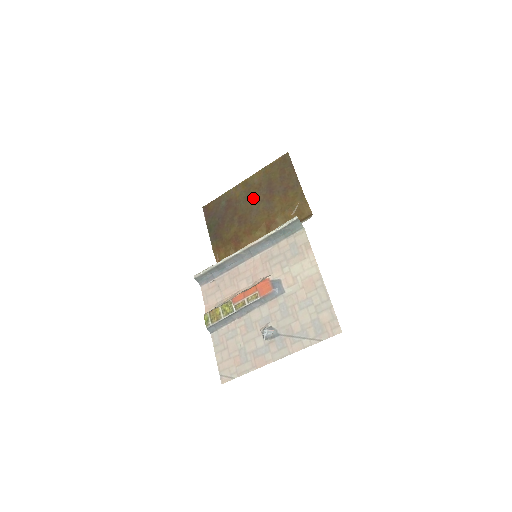
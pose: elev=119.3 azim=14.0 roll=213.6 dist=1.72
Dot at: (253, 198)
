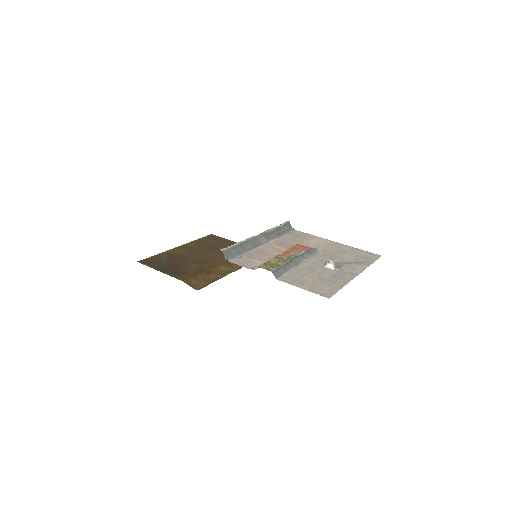
Dot at: (199, 252)
